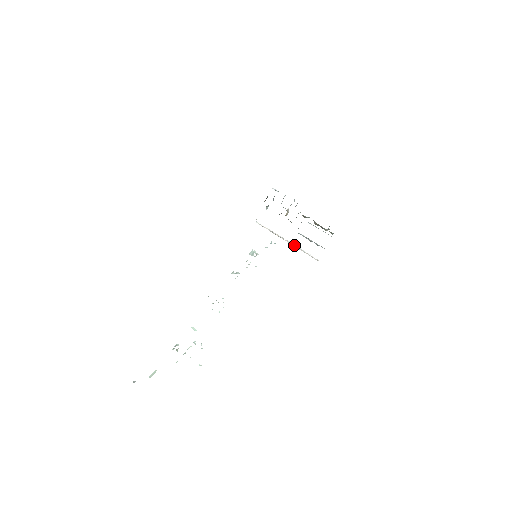
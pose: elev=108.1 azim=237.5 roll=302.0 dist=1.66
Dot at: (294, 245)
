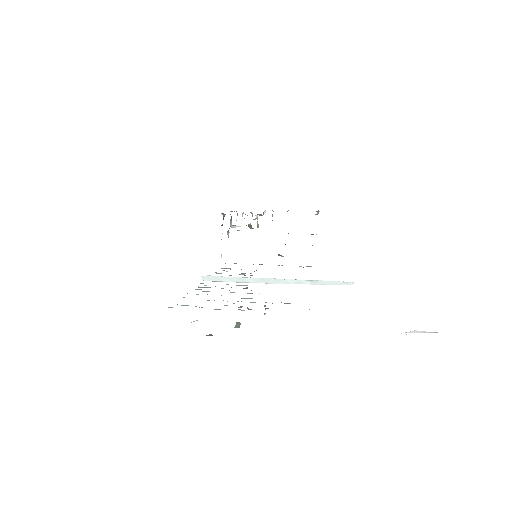
Dot at: occluded
